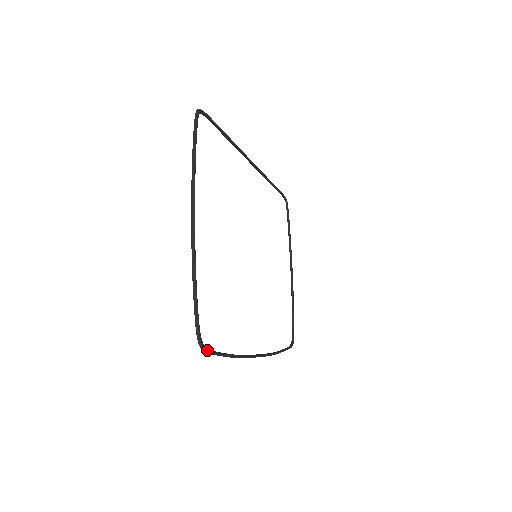
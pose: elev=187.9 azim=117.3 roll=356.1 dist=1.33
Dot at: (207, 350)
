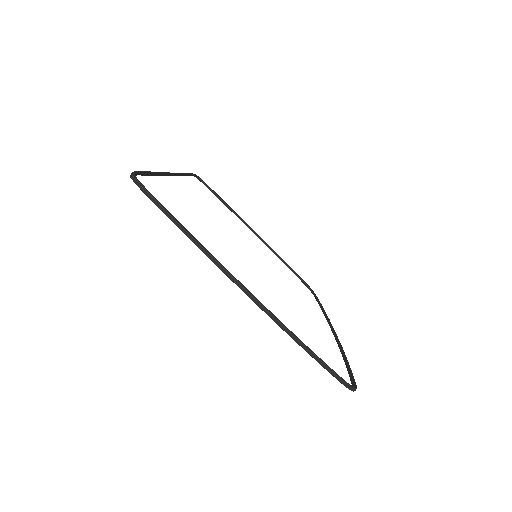
Dot at: (356, 386)
